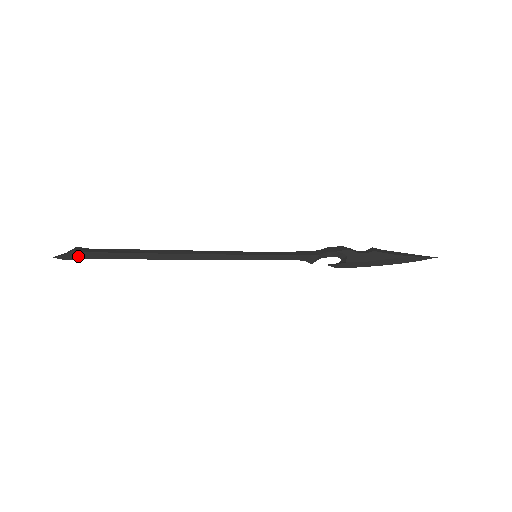
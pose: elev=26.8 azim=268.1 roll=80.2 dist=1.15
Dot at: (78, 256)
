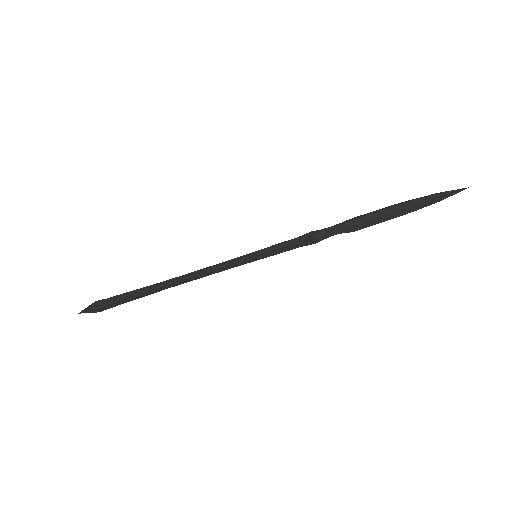
Dot at: (98, 305)
